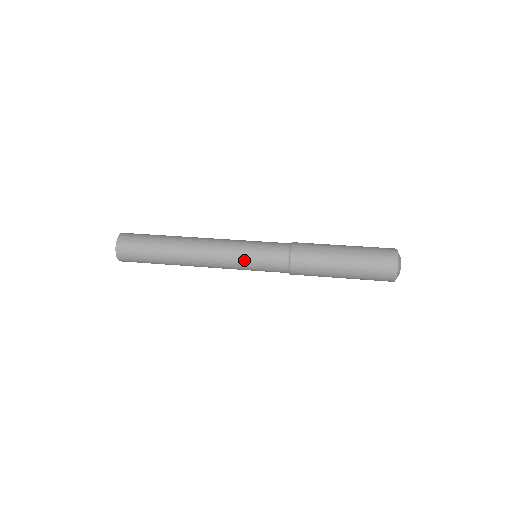
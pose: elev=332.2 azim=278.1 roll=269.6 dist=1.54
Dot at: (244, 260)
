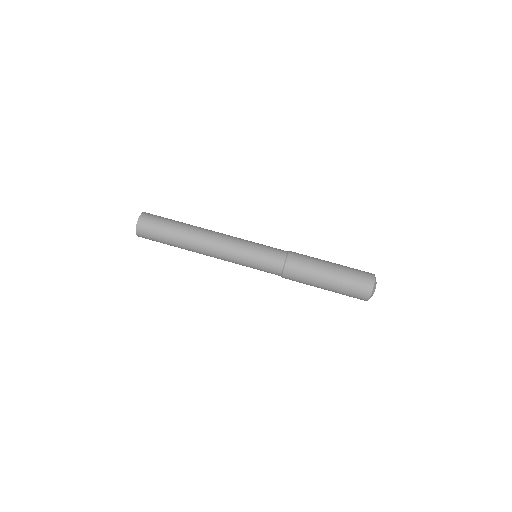
Dot at: occluded
